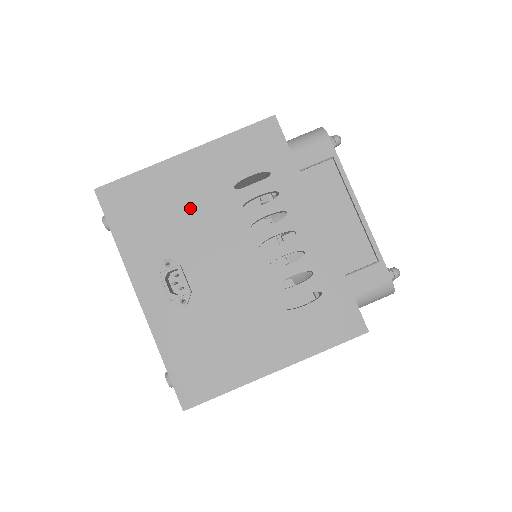
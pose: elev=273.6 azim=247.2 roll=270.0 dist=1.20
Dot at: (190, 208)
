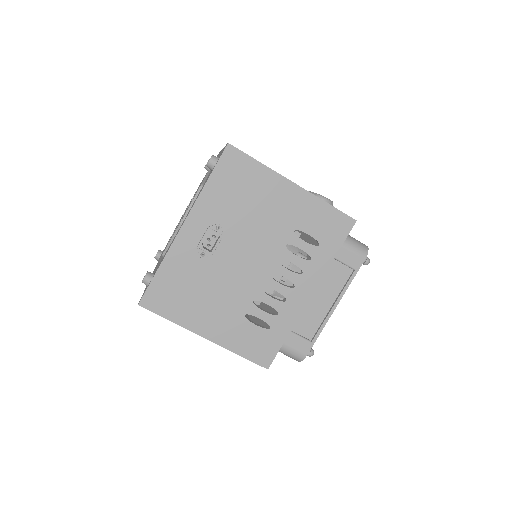
Dot at: (262, 214)
